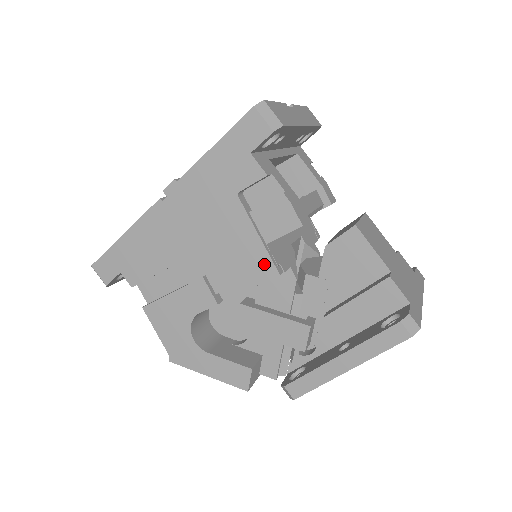
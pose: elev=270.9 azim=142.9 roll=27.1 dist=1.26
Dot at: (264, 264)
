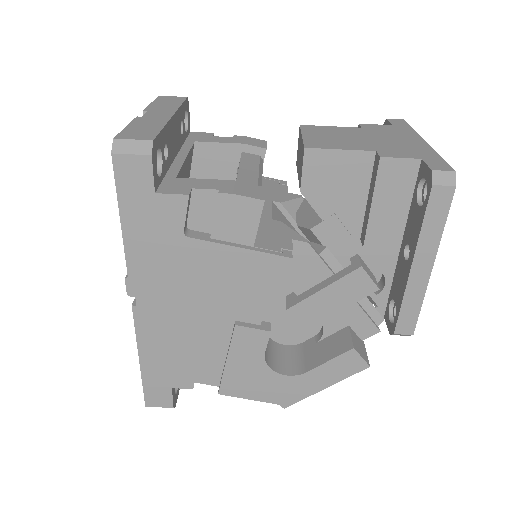
Dot at: (270, 264)
